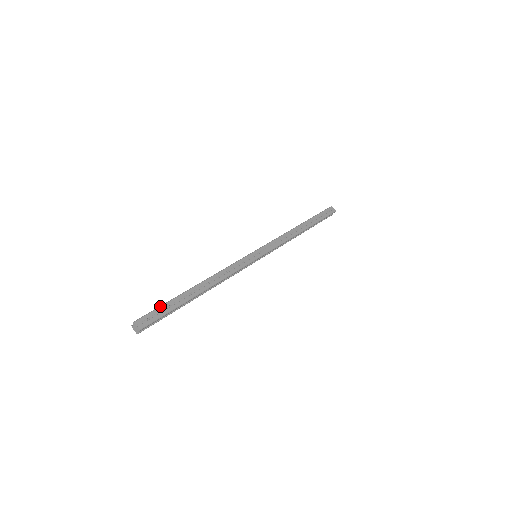
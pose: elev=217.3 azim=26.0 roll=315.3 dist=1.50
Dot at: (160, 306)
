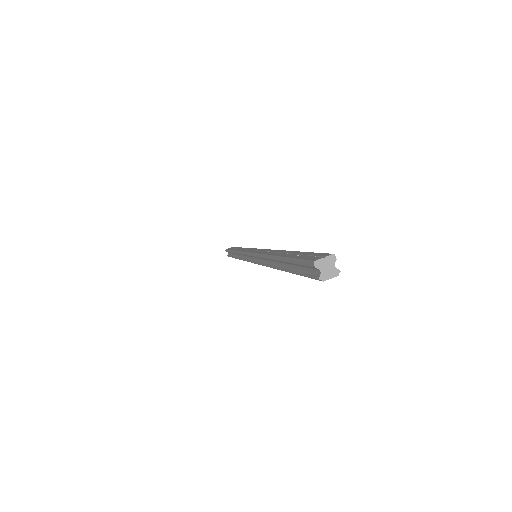
Dot at: (294, 259)
